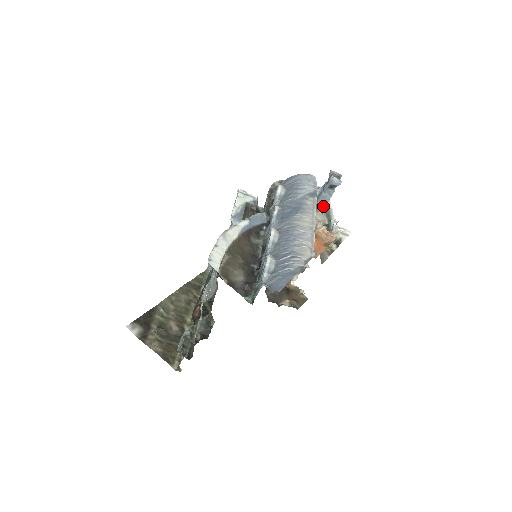
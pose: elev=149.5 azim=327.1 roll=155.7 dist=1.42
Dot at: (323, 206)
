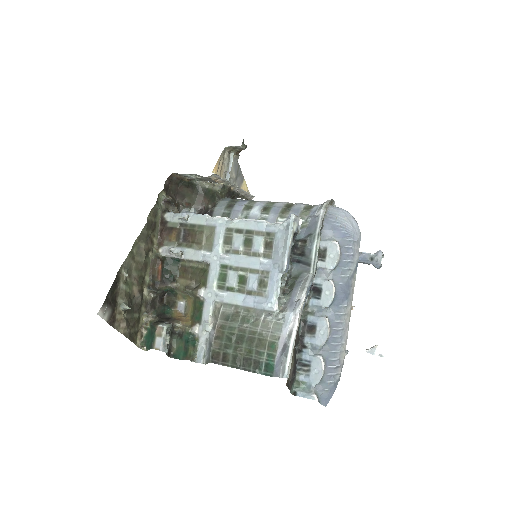
Dot at: occluded
